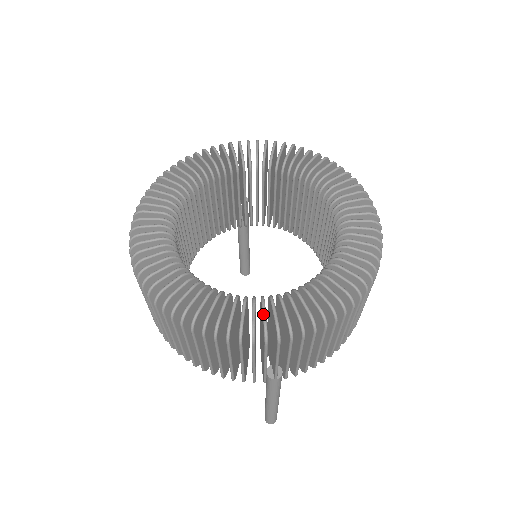
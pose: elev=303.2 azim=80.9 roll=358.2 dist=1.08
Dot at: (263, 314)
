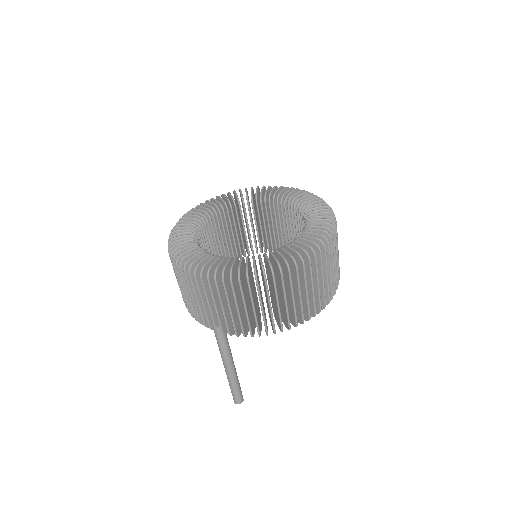
Dot at: (202, 259)
